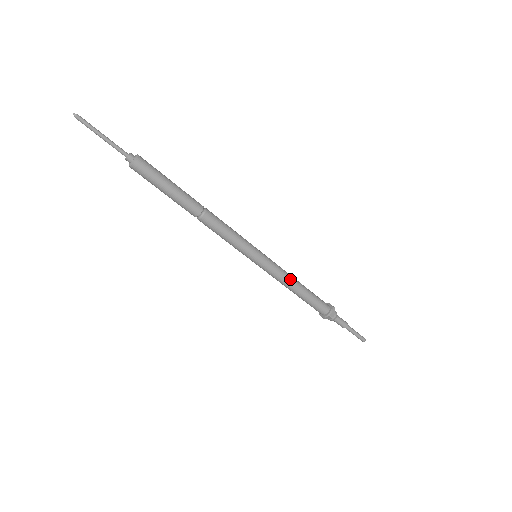
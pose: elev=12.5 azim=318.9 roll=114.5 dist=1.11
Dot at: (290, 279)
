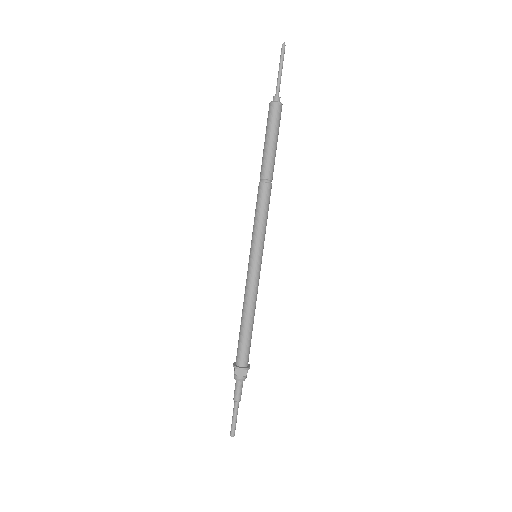
Dot at: occluded
